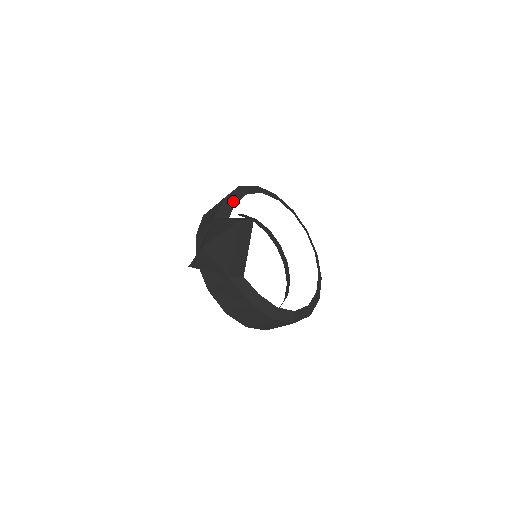
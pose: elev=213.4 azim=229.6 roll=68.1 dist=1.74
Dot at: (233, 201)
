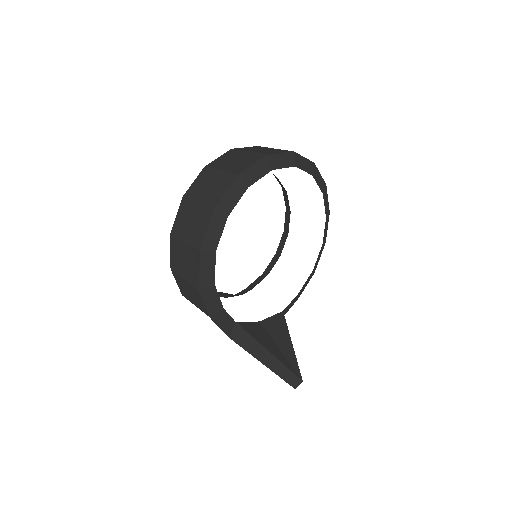
Dot at: (219, 310)
